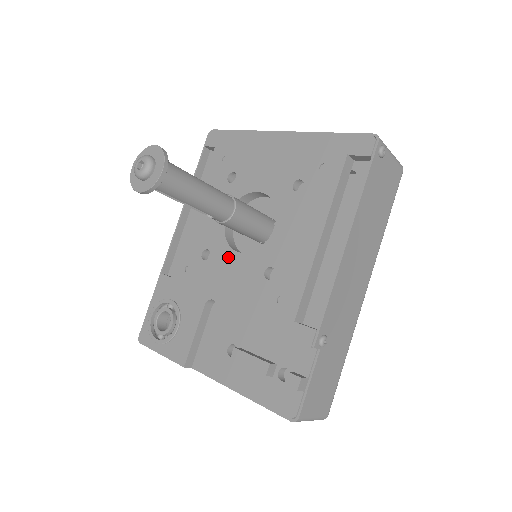
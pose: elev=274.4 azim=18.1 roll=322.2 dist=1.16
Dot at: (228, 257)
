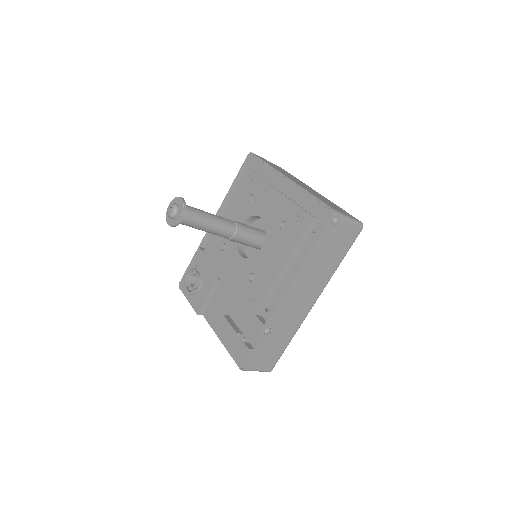
Dot at: (234, 255)
